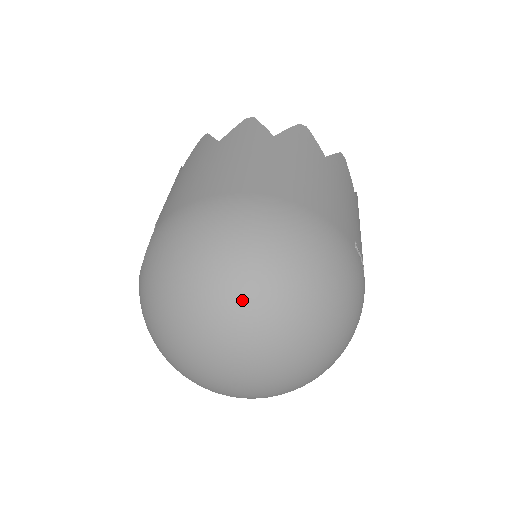
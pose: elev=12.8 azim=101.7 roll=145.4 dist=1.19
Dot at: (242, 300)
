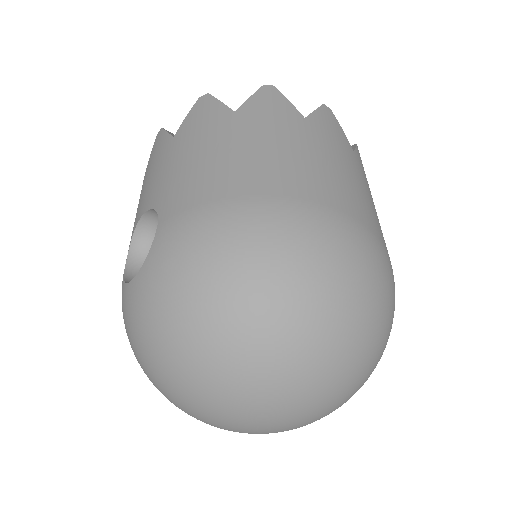
Dot at: (300, 341)
